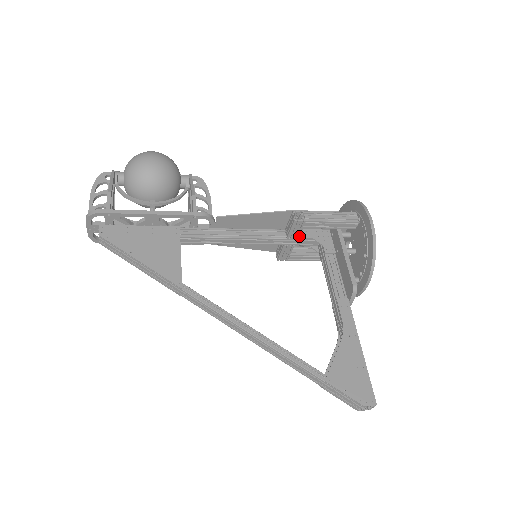
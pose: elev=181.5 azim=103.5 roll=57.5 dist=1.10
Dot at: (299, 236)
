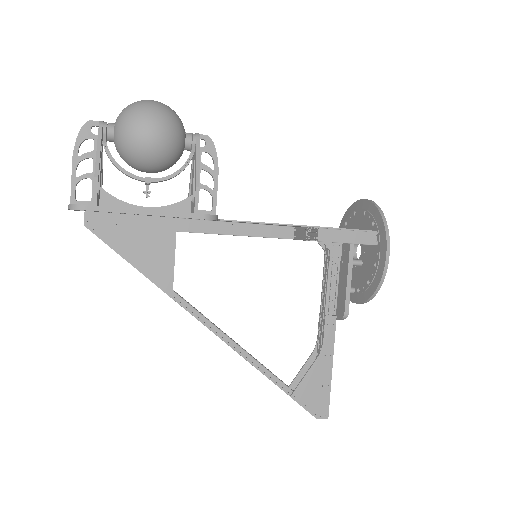
Dot at: occluded
